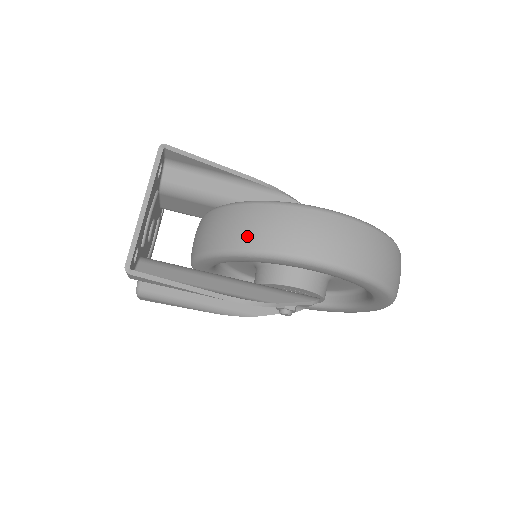
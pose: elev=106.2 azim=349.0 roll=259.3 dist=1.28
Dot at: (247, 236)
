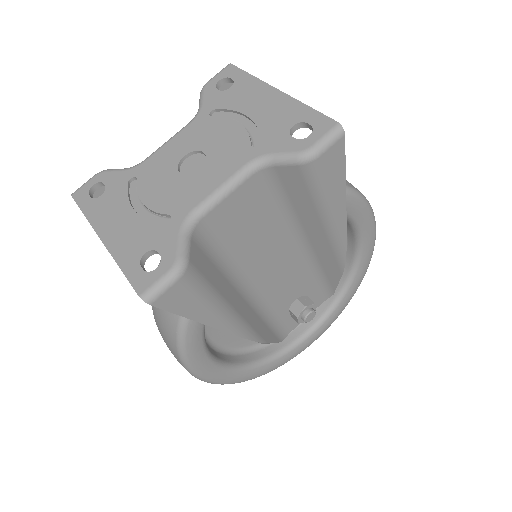
Dot at: occluded
